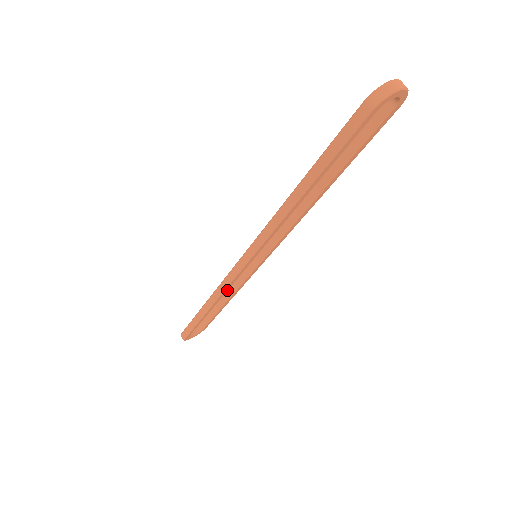
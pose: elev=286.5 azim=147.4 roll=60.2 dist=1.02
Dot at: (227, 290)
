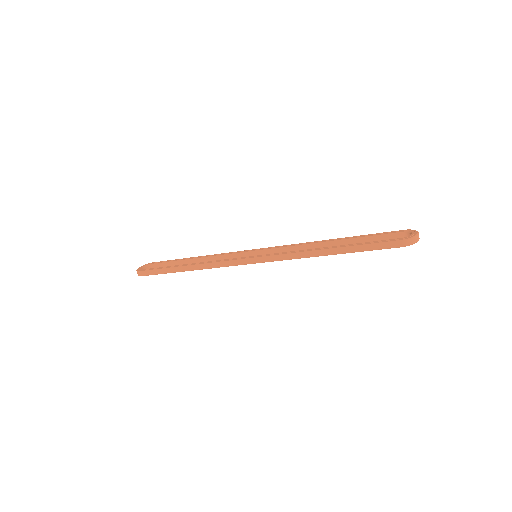
Dot at: (217, 266)
